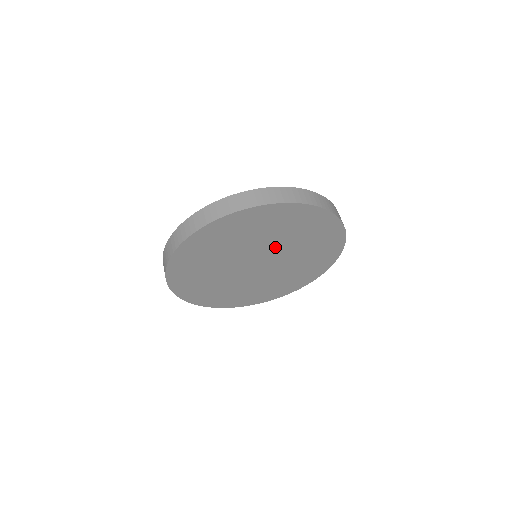
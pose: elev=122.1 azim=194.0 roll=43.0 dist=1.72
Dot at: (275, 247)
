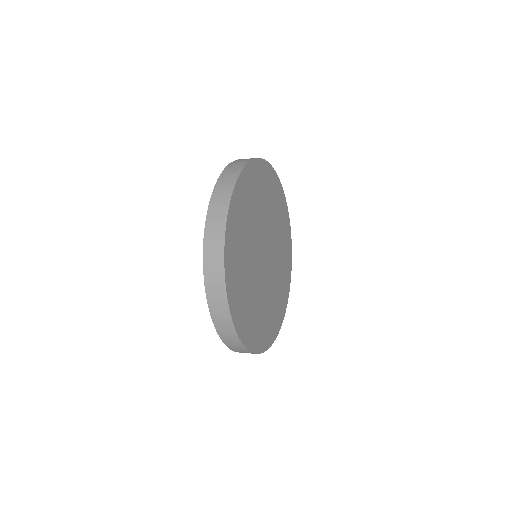
Dot at: (266, 227)
